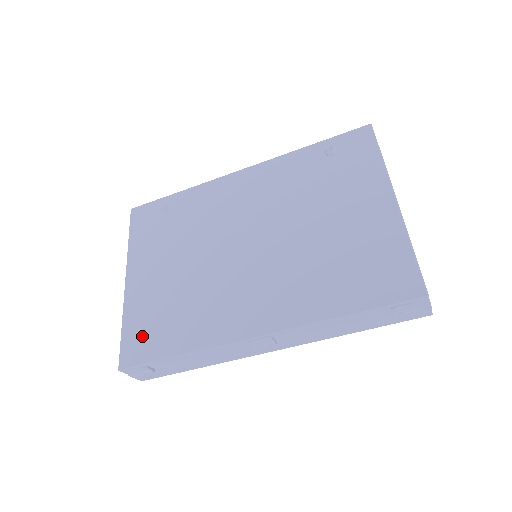
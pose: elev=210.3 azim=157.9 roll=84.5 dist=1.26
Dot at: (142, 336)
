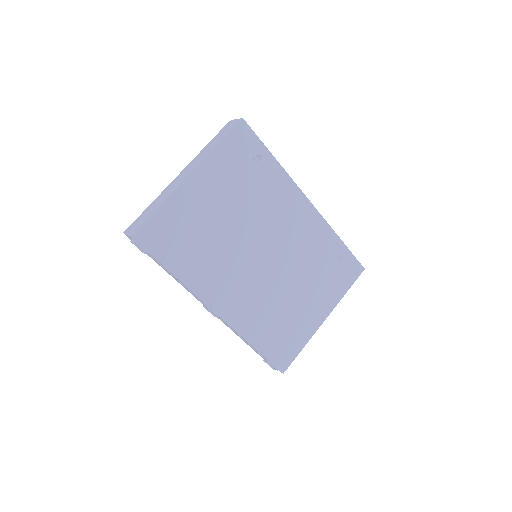
Dot at: (164, 233)
